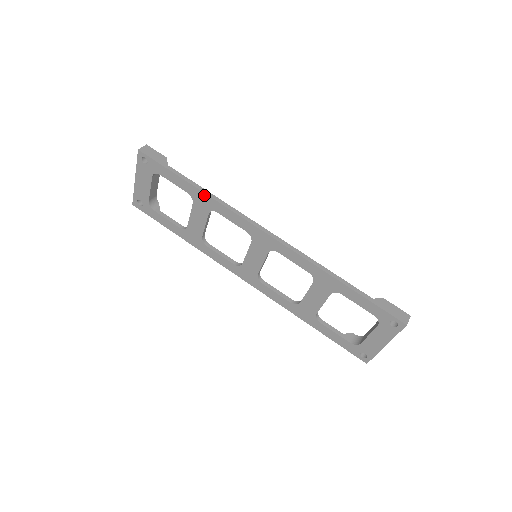
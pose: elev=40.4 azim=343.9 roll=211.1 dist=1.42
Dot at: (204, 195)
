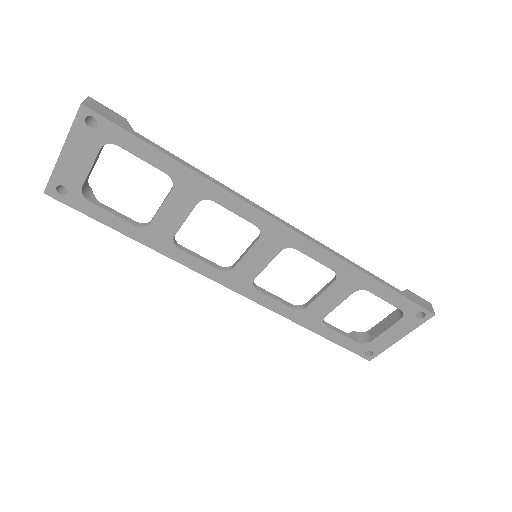
Dot at: (197, 177)
